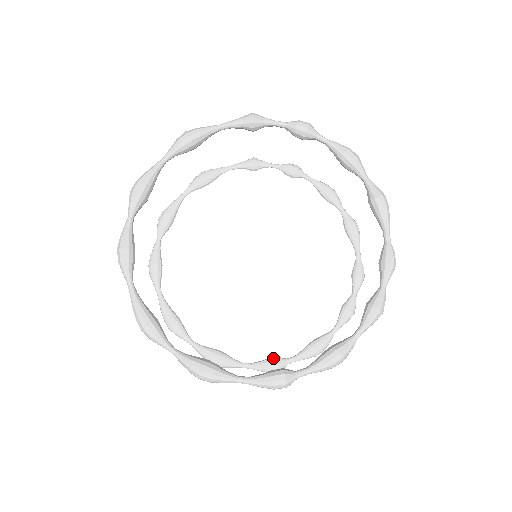
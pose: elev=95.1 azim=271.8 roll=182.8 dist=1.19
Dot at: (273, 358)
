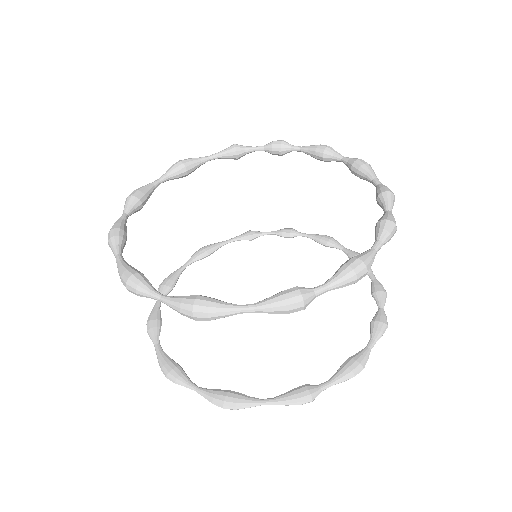
Dot at: (300, 386)
